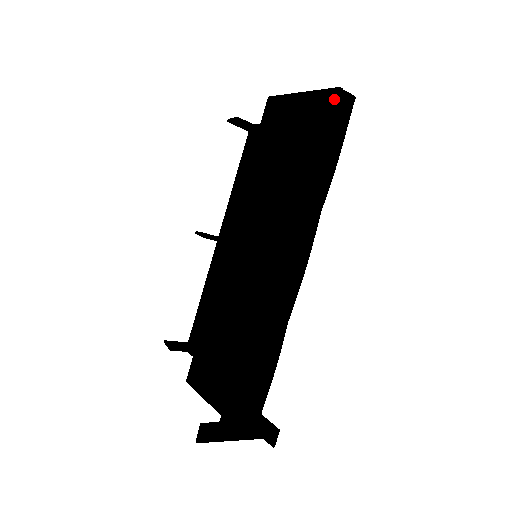
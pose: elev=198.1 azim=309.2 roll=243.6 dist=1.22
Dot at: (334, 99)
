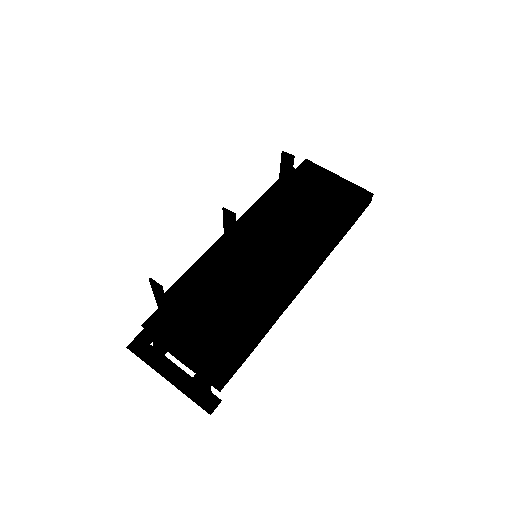
Dot at: (368, 197)
